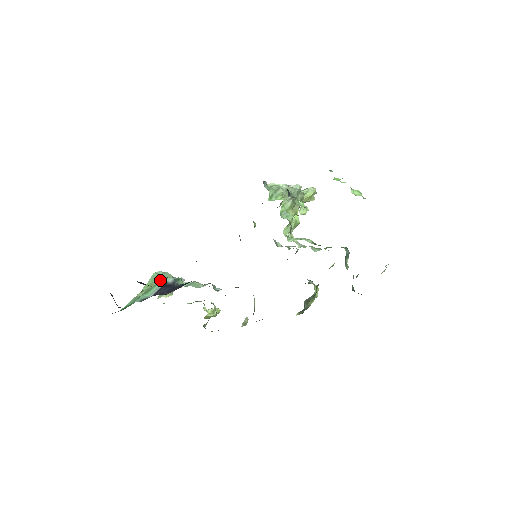
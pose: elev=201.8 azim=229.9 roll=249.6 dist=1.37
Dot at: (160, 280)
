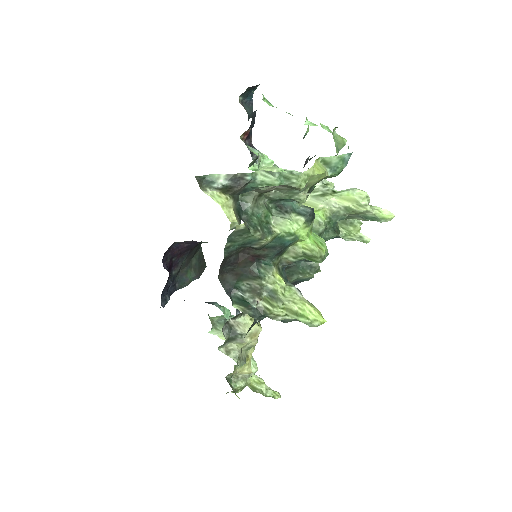
Dot at: (223, 317)
